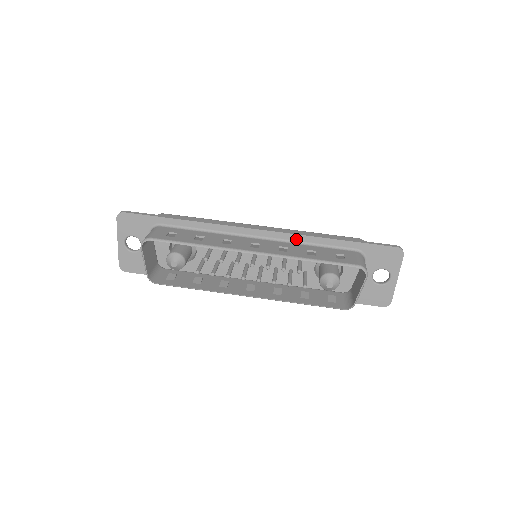
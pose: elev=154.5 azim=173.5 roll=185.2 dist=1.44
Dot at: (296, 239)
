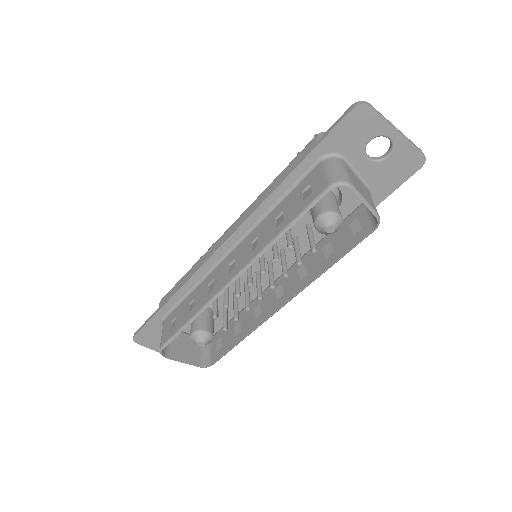
Dot at: (259, 216)
